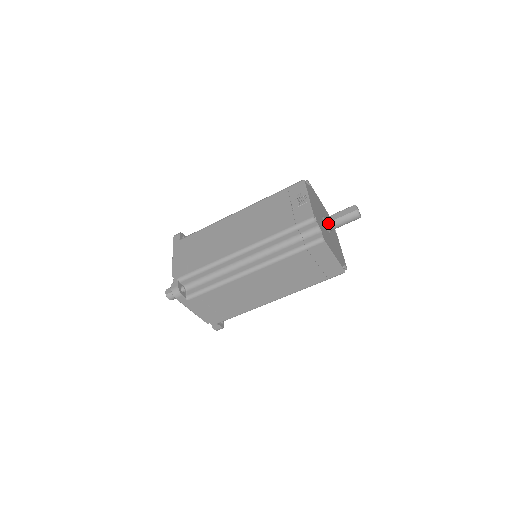
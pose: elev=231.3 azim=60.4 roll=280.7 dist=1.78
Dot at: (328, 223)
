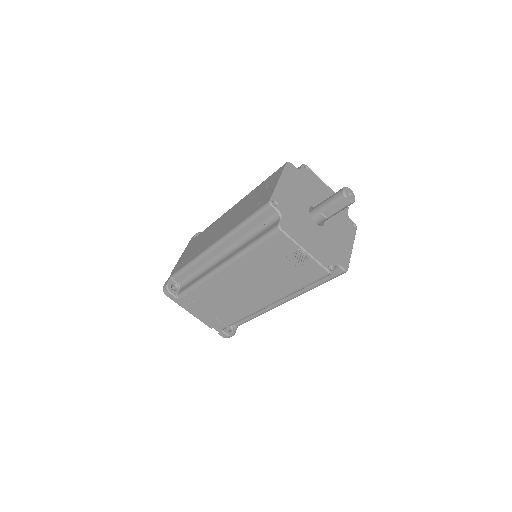
Dot at: (323, 221)
